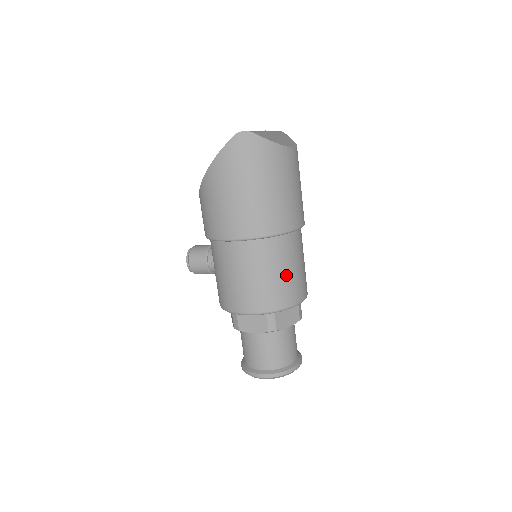
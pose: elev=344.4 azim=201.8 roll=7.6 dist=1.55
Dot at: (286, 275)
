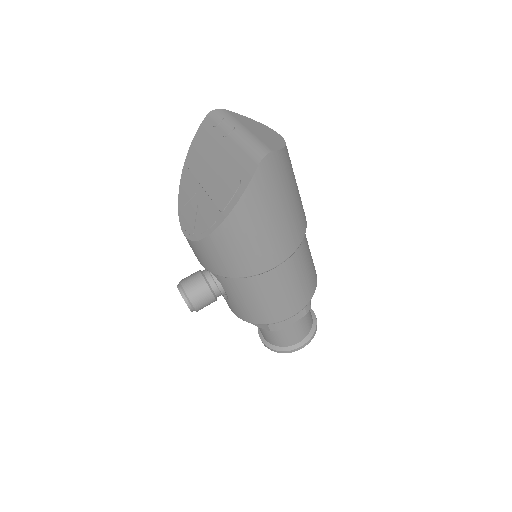
Dot at: (310, 261)
